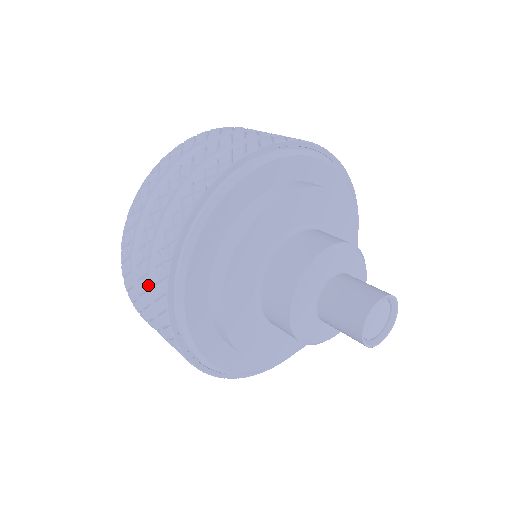
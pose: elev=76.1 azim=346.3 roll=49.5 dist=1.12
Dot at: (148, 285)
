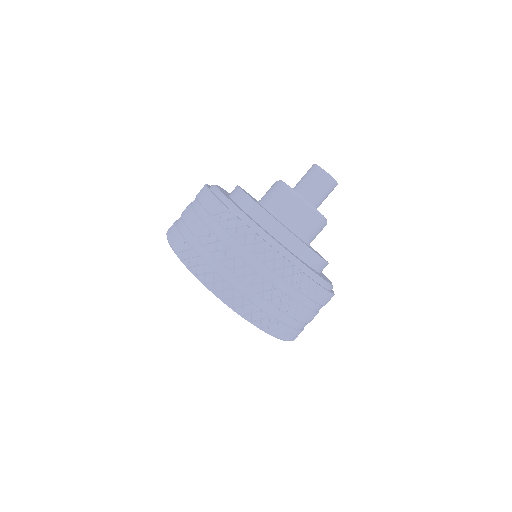
Dot at: (232, 250)
